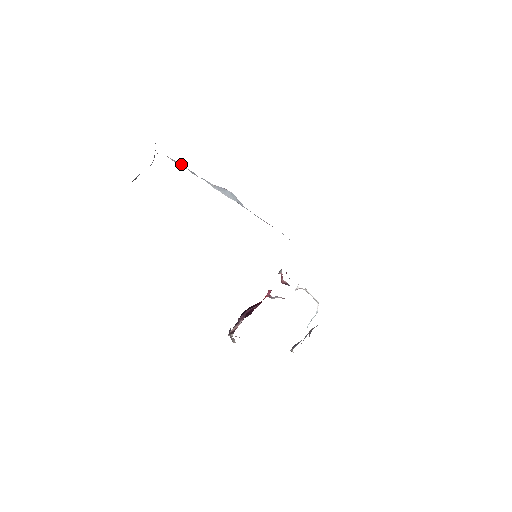
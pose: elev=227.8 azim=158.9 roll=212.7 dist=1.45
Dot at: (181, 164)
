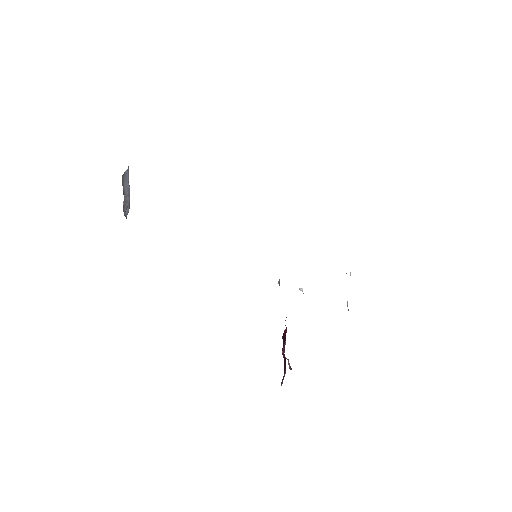
Dot at: occluded
